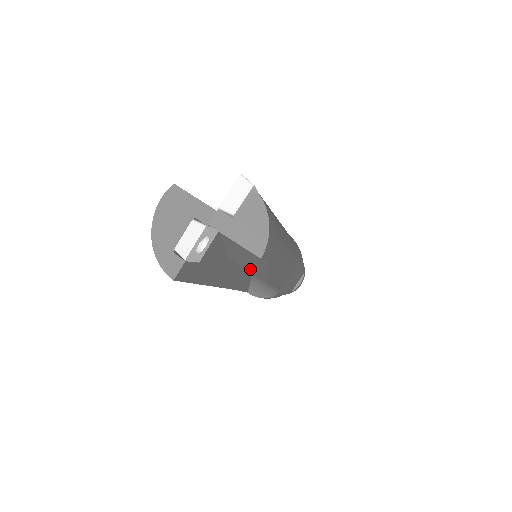
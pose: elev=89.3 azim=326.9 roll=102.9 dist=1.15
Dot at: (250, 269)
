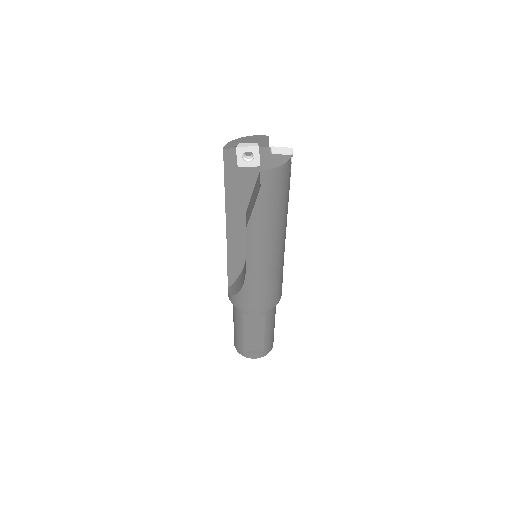
Dot at: occluded
